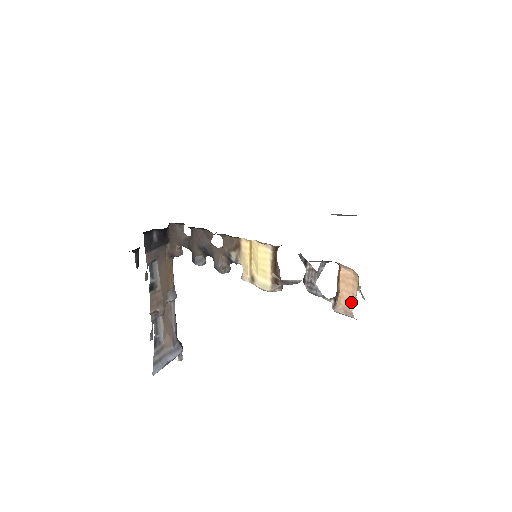
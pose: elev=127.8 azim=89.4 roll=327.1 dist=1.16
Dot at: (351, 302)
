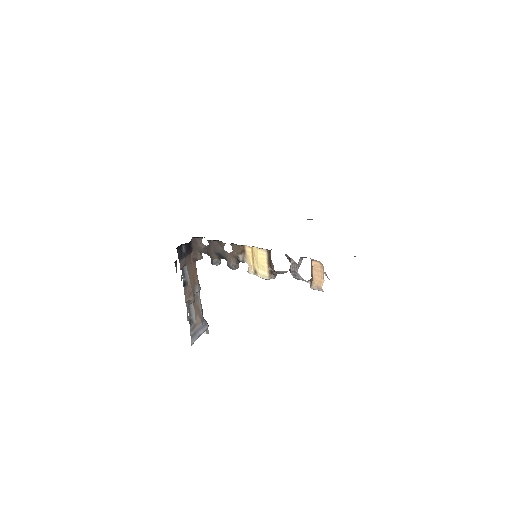
Dot at: (321, 282)
